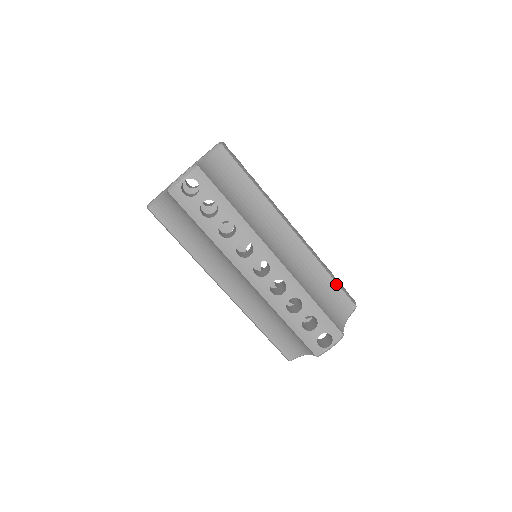
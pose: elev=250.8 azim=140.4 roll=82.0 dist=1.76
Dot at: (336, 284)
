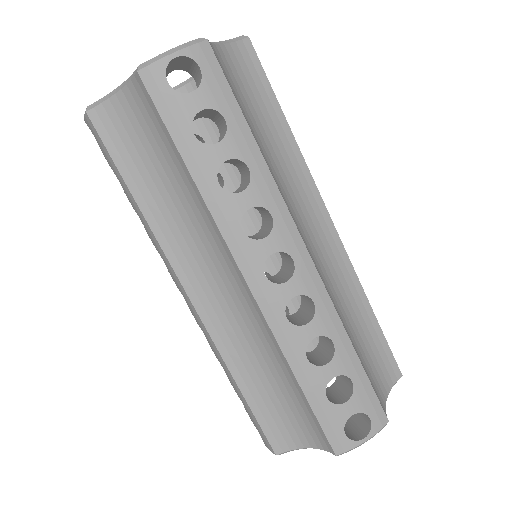
Dot at: (380, 330)
